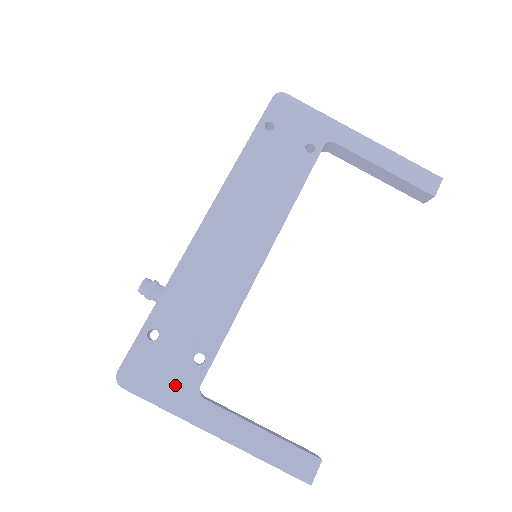
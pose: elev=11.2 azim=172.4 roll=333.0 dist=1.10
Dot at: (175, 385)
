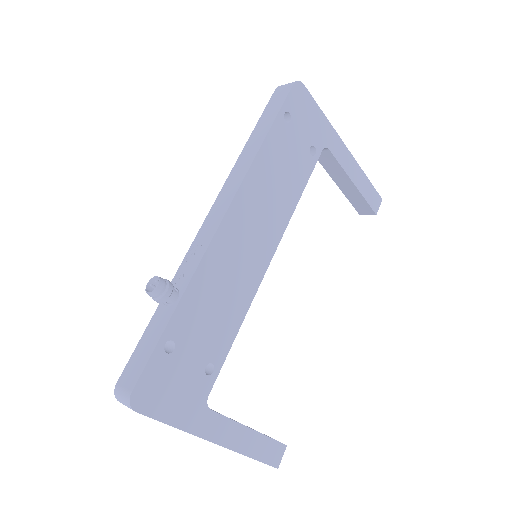
Dot at: (186, 400)
